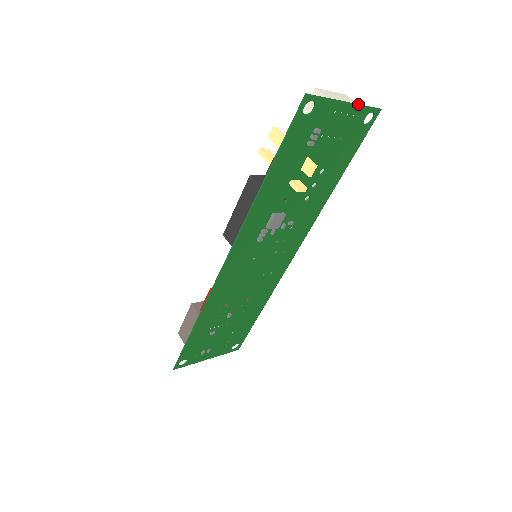
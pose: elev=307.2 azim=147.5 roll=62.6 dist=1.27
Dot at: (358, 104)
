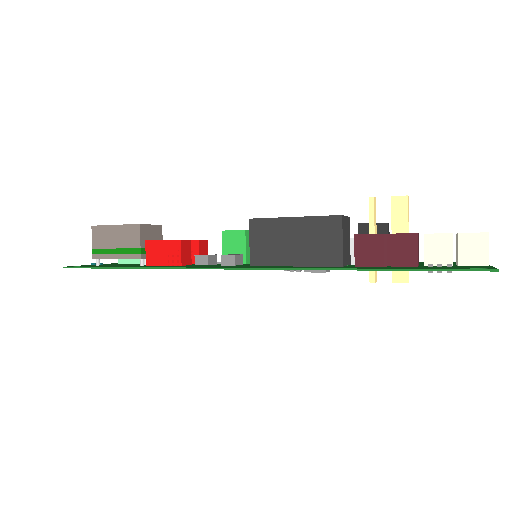
Dot at: occluded
